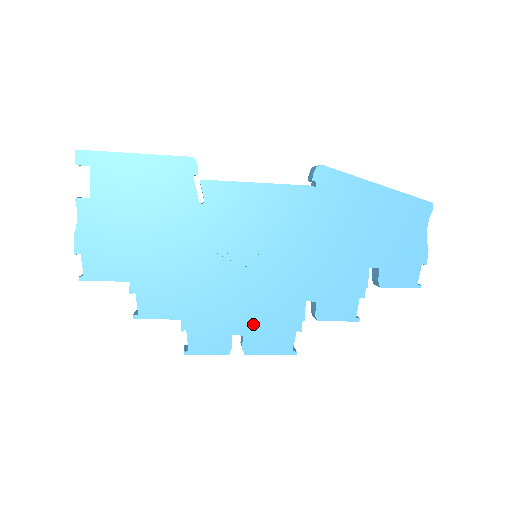
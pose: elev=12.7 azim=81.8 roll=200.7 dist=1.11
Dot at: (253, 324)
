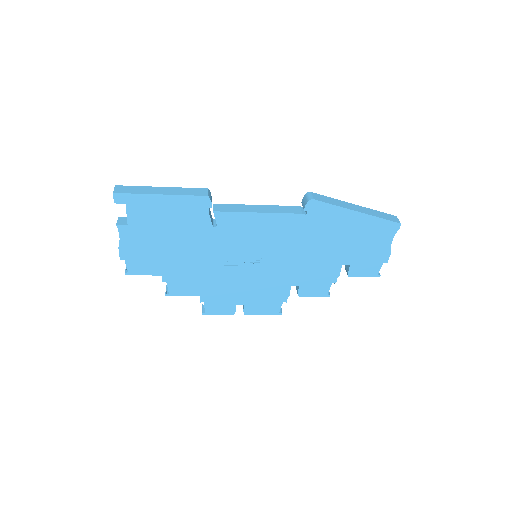
Dot at: (252, 298)
